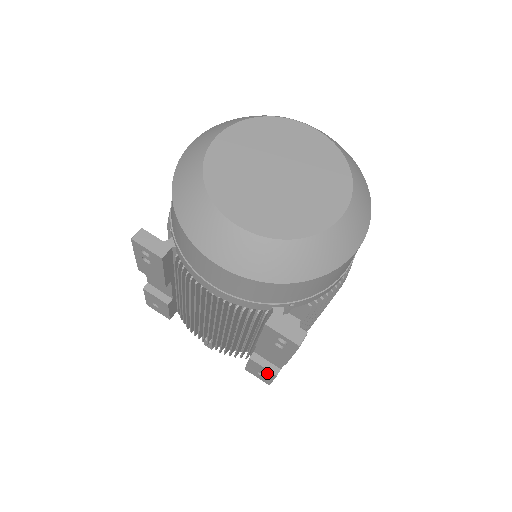
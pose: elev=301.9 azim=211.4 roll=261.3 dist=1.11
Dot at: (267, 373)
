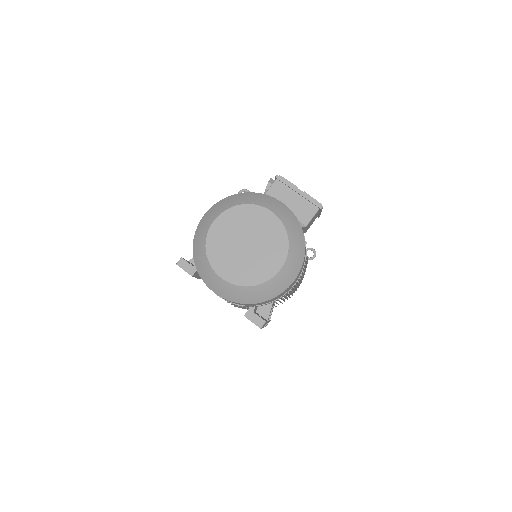
Dot at: occluded
